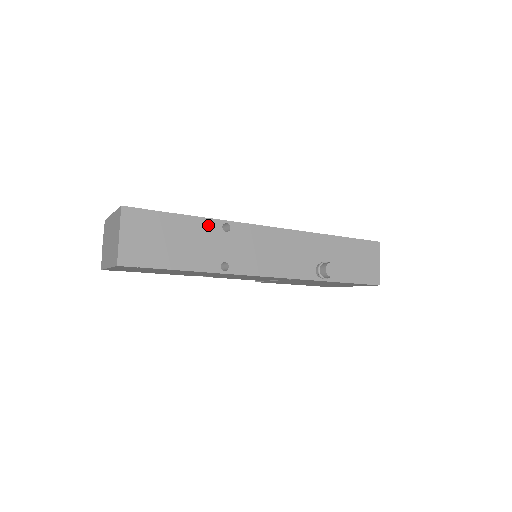
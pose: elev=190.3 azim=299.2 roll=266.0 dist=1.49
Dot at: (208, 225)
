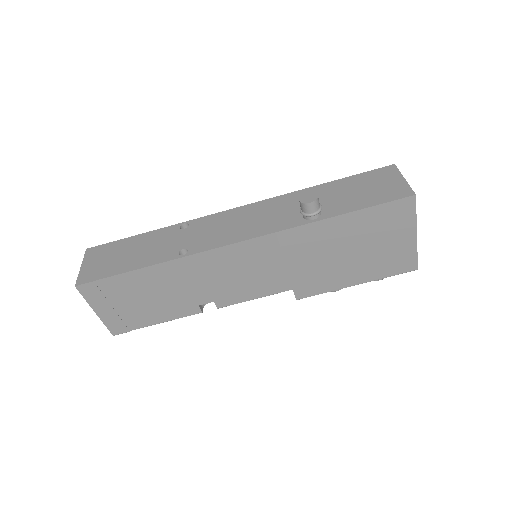
Dot at: (165, 232)
